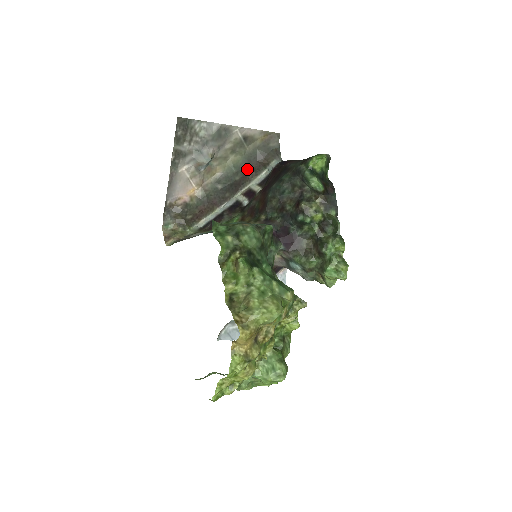
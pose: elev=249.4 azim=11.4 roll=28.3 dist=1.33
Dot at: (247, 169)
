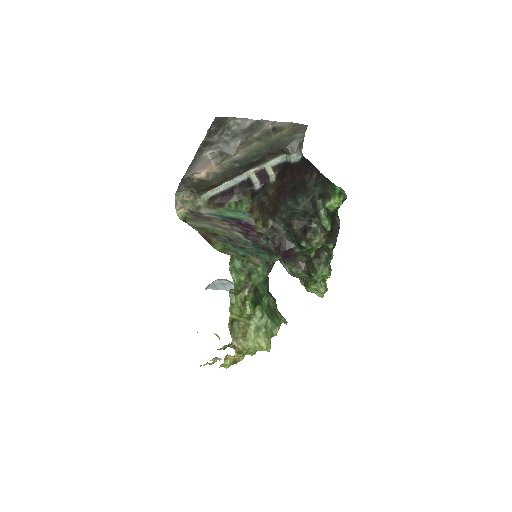
Dot at: (267, 153)
